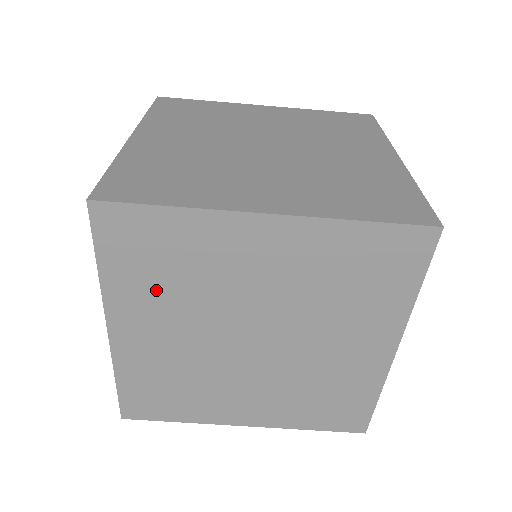
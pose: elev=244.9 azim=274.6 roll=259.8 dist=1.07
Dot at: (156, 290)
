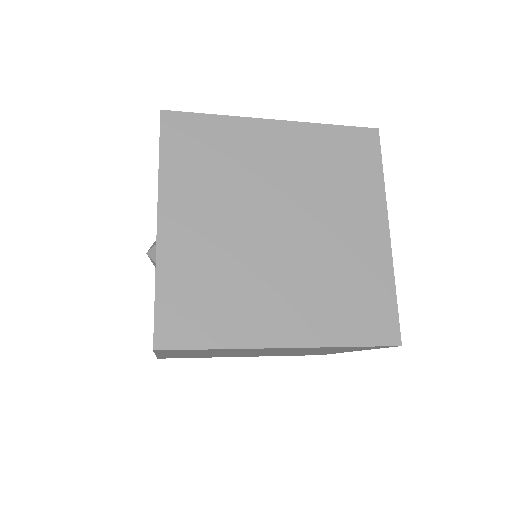
Dot at: occluded
